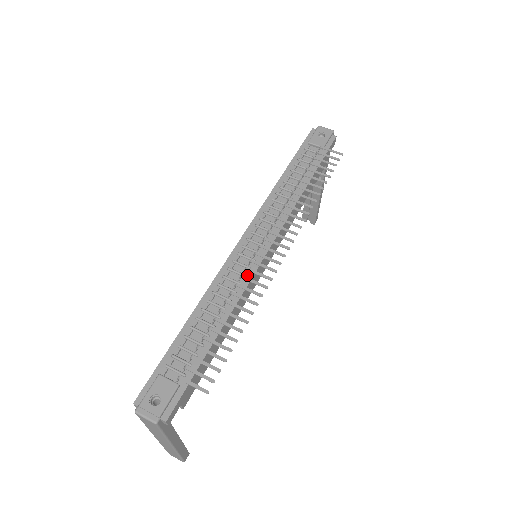
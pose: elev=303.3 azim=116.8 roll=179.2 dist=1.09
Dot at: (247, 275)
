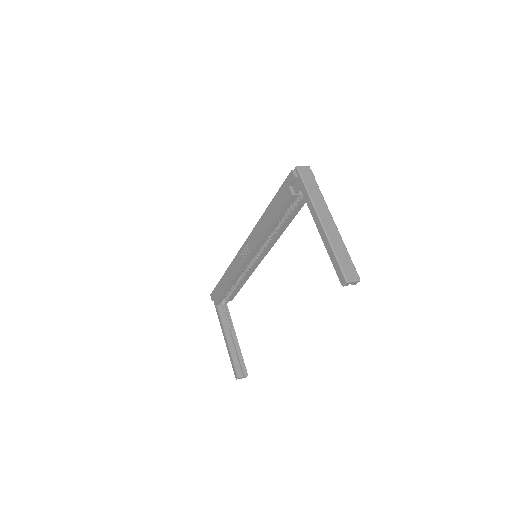
Dot at: occluded
